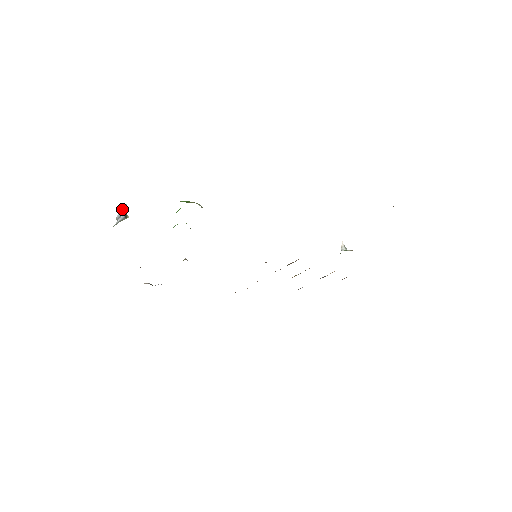
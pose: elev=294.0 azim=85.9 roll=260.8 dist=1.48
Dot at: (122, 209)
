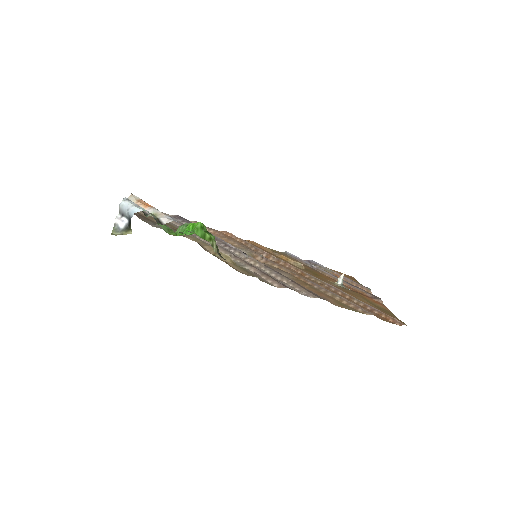
Dot at: (128, 209)
